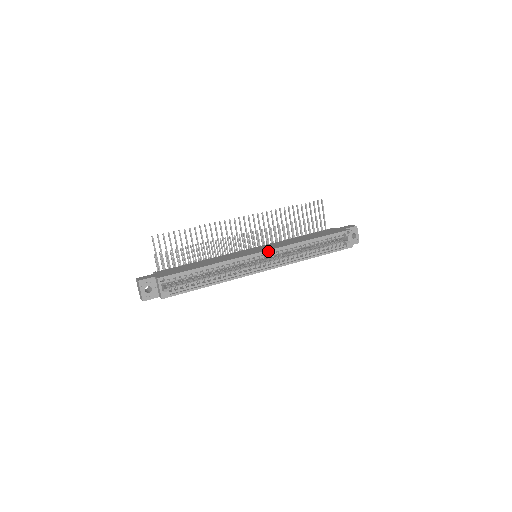
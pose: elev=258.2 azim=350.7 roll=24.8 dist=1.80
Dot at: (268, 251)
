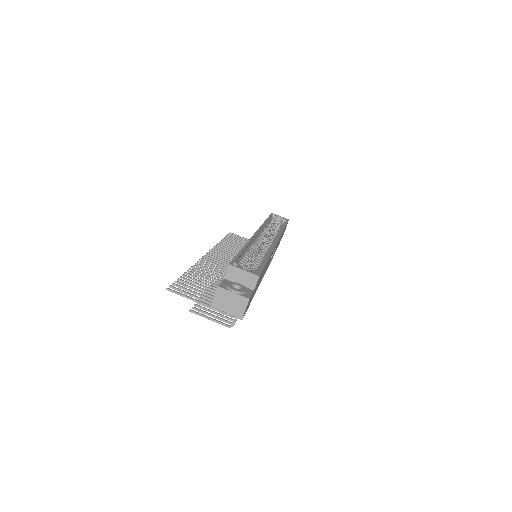
Dot at: (258, 231)
